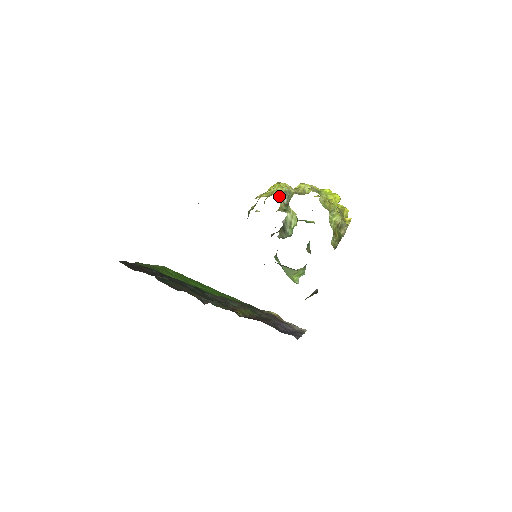
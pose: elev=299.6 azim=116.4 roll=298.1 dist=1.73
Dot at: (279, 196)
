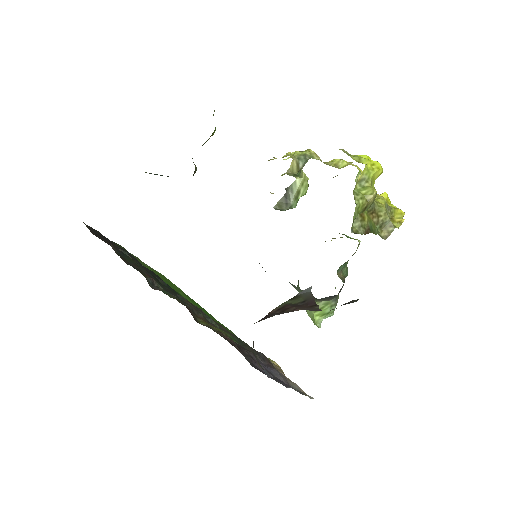
Dot at: (293, 157)
